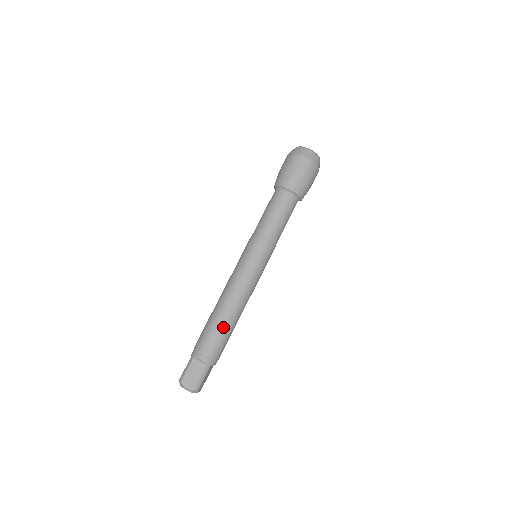
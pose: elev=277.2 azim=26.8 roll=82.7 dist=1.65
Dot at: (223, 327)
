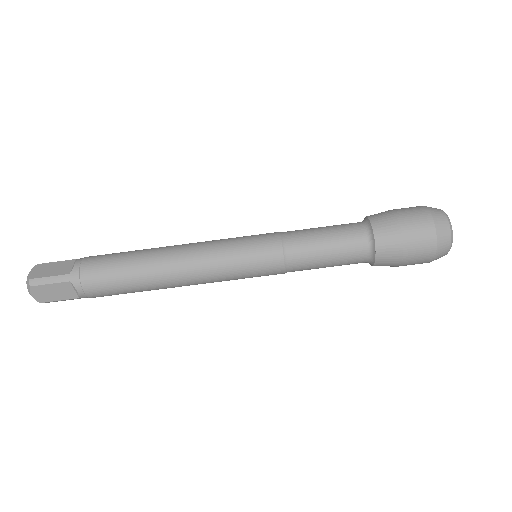
Dot at: (137, 290)
